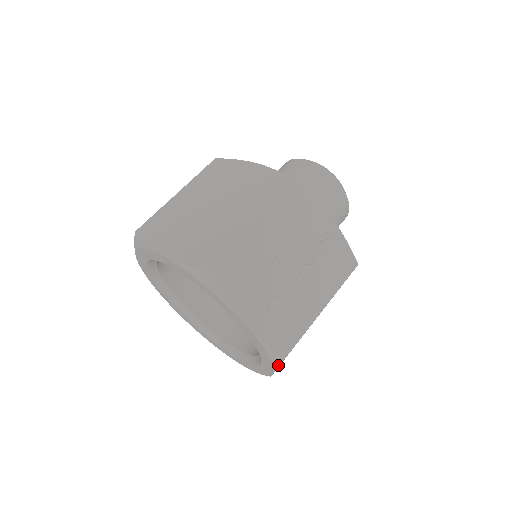
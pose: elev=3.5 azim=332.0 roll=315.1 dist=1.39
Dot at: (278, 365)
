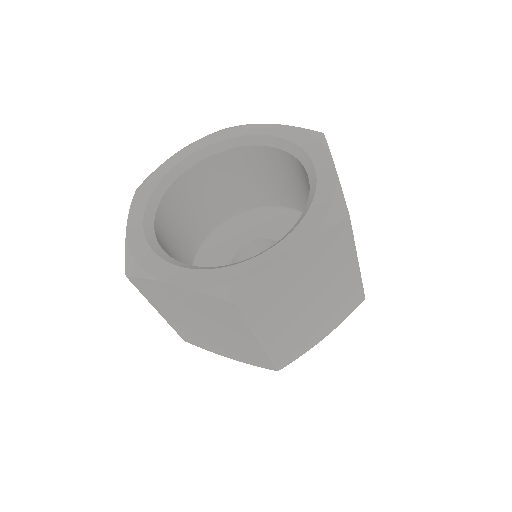
Dot at: (325, 229)
